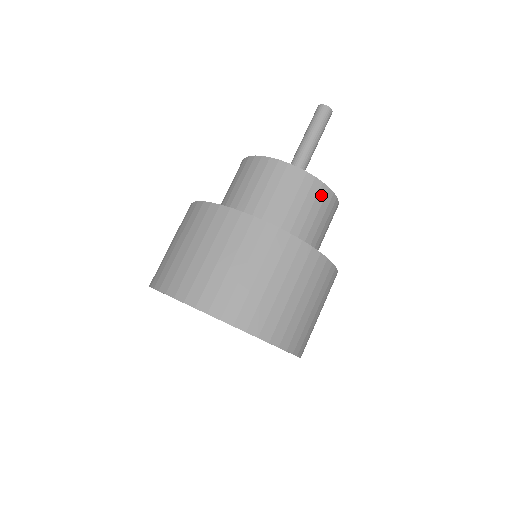
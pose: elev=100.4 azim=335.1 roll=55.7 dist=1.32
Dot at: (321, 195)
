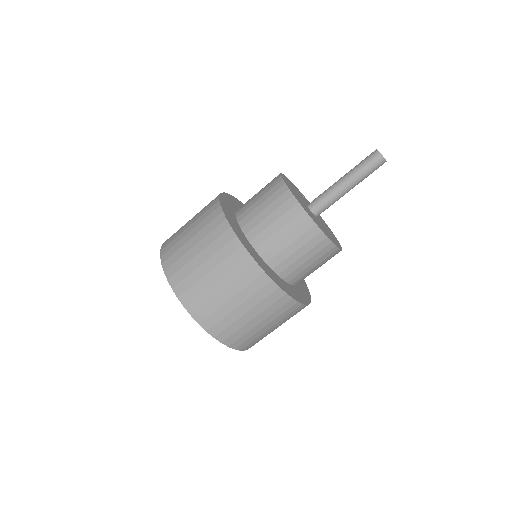
Dot at: (329, 253)
